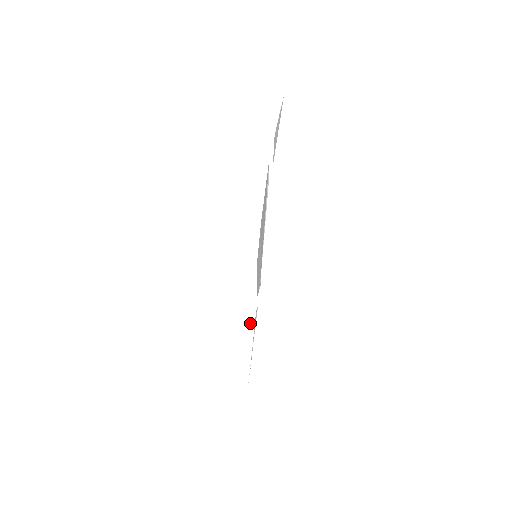
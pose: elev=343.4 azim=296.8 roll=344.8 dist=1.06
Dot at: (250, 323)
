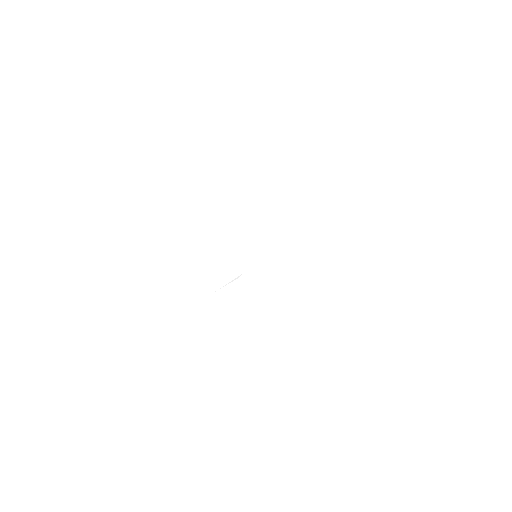
Dot at: occluded
